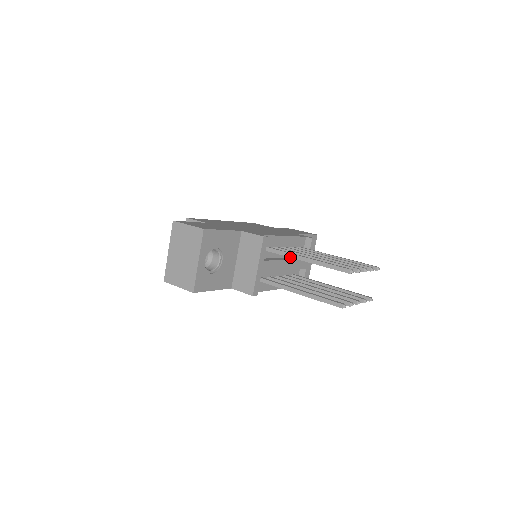
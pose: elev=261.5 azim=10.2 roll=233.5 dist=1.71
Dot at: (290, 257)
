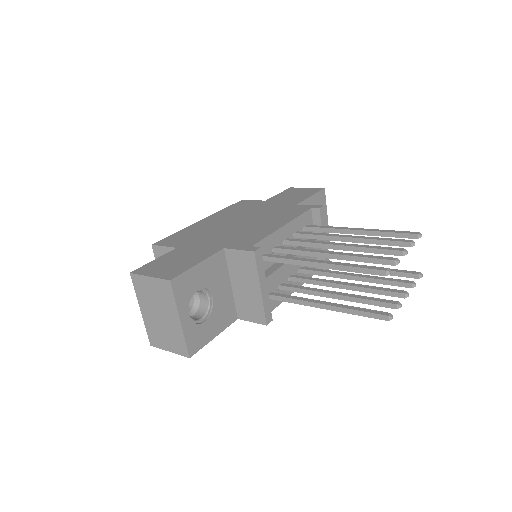
Dot at: occluded
